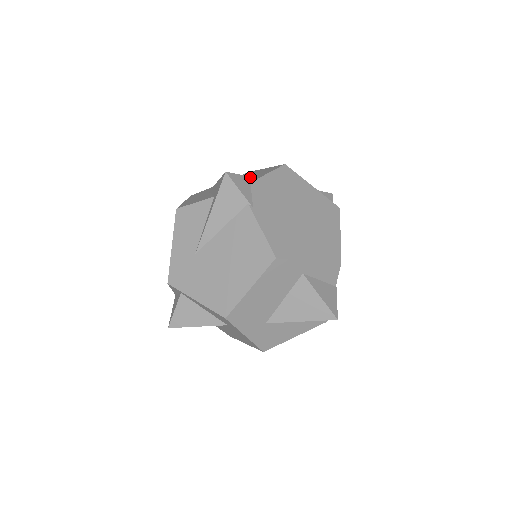
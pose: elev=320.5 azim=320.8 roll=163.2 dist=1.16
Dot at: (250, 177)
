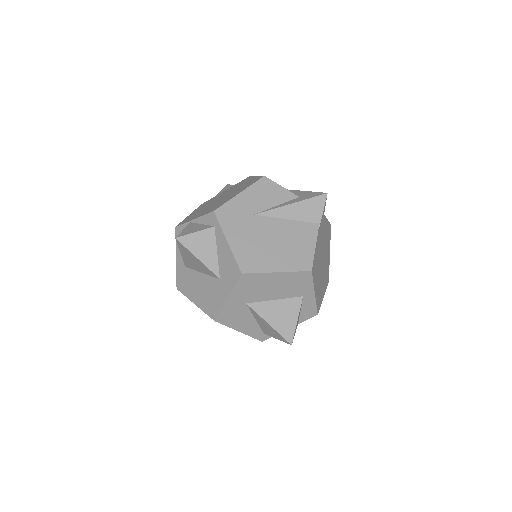
Dot at: occluded
